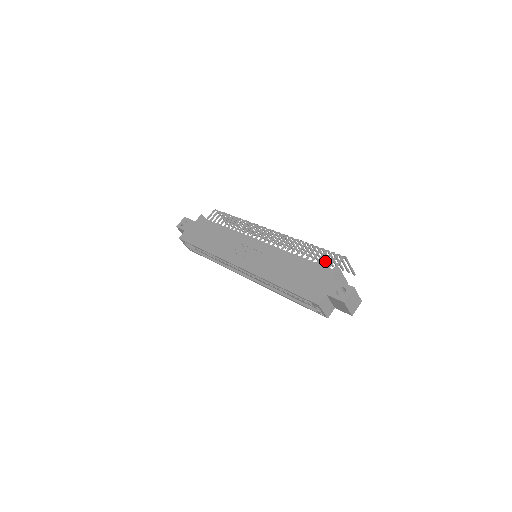
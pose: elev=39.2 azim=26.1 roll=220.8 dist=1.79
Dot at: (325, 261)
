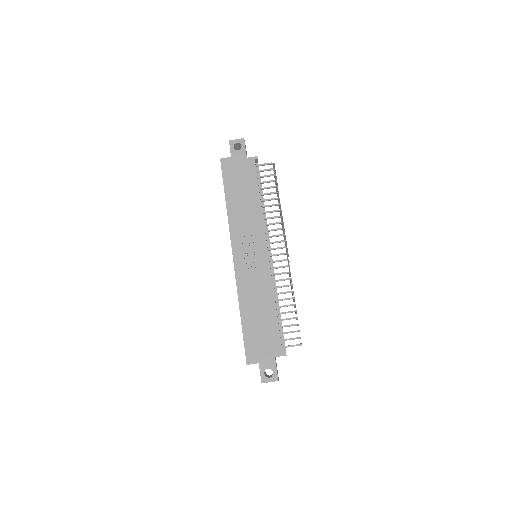
Dot at: (287, 333)
